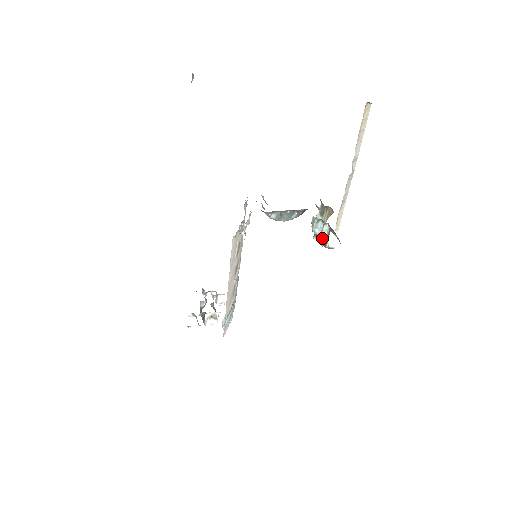
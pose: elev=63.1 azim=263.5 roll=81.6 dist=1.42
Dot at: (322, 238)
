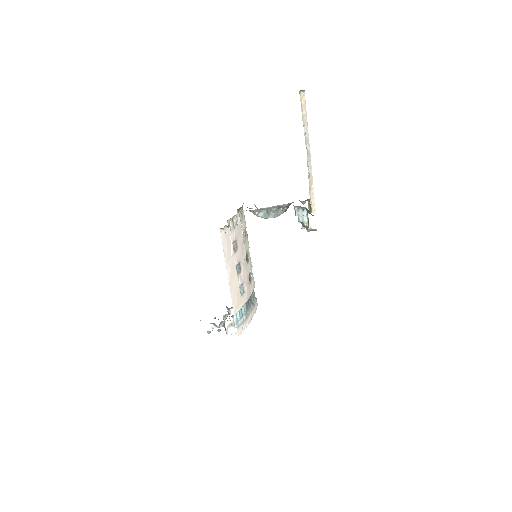
Dot at: (305, 223)
